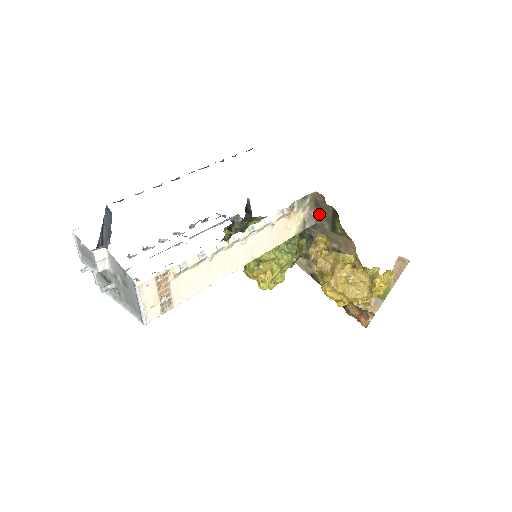
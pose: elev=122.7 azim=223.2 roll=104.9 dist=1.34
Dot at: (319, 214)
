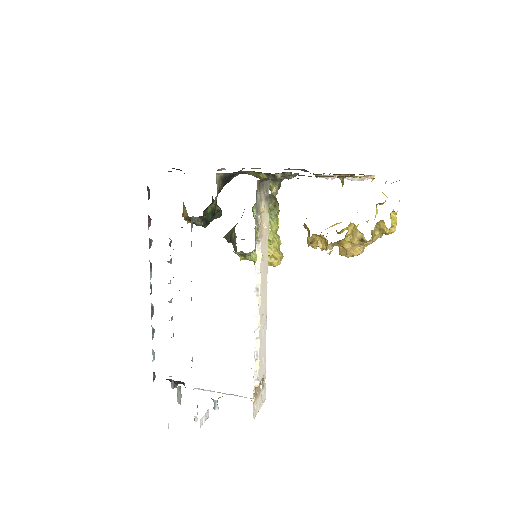
Dot at: occluded
